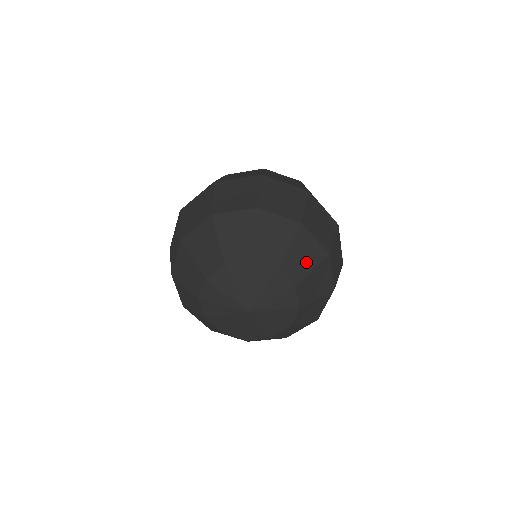
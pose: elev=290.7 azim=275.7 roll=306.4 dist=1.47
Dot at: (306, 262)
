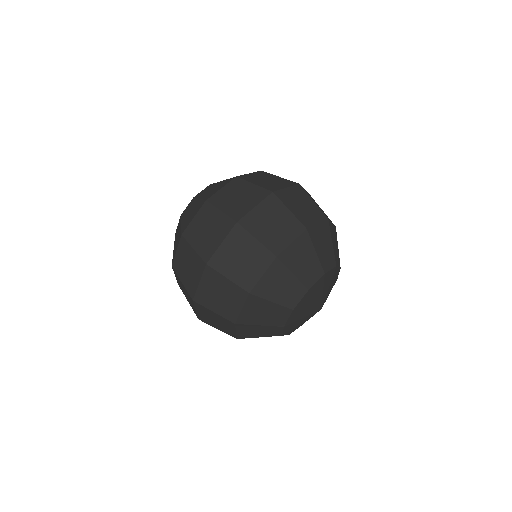
Dot at: (336, 245)
